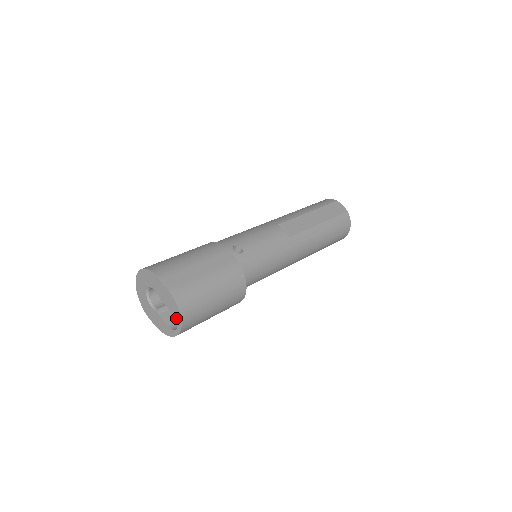
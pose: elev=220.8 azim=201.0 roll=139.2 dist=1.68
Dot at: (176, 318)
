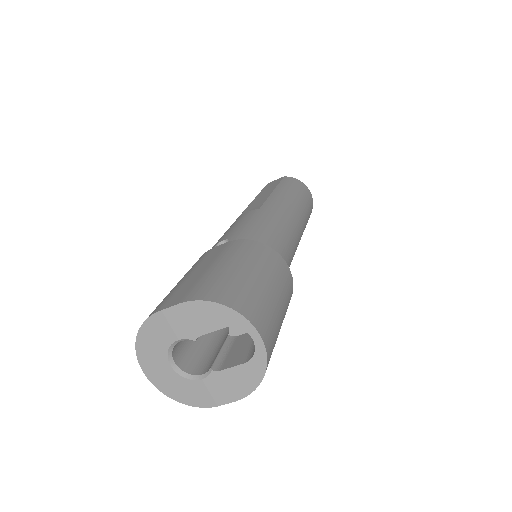
Dot at: (233, 325)
